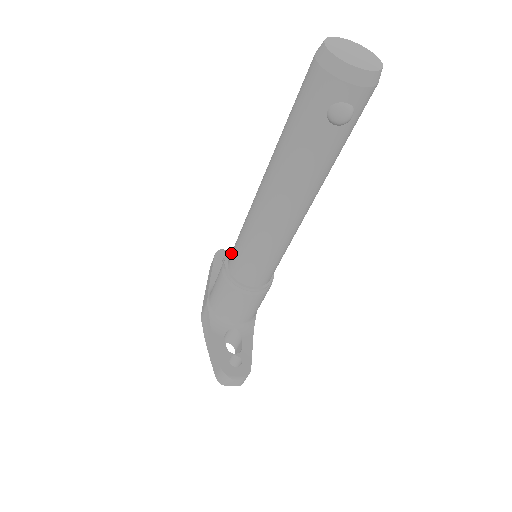
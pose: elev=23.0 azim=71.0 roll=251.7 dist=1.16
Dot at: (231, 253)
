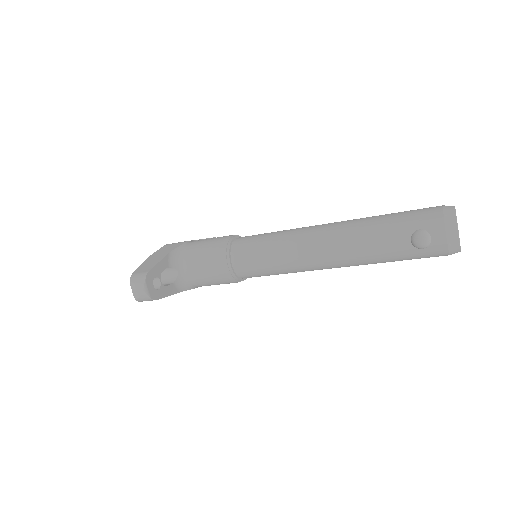
Dot at: (248, 236)
